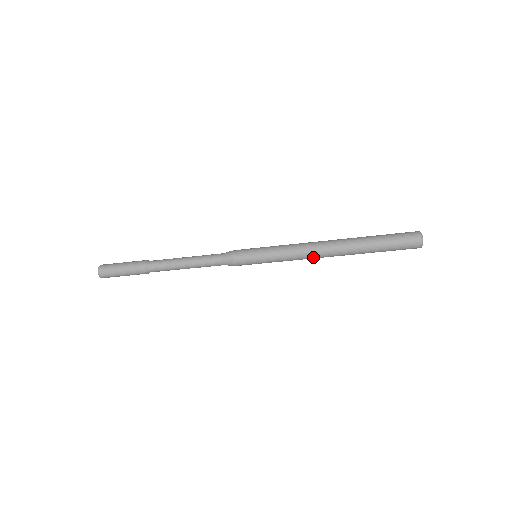
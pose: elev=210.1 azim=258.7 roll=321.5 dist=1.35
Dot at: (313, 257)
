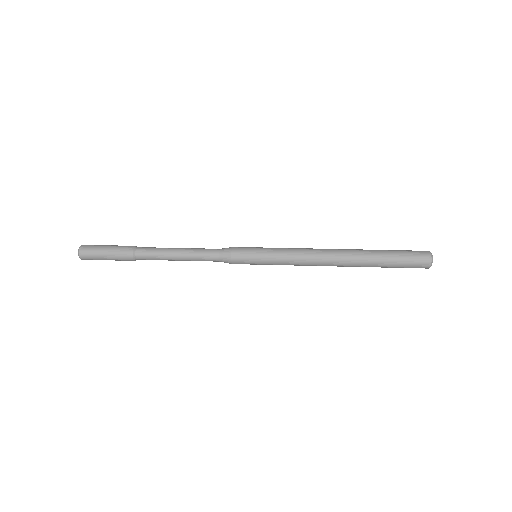
Dot at: (317, 263)
